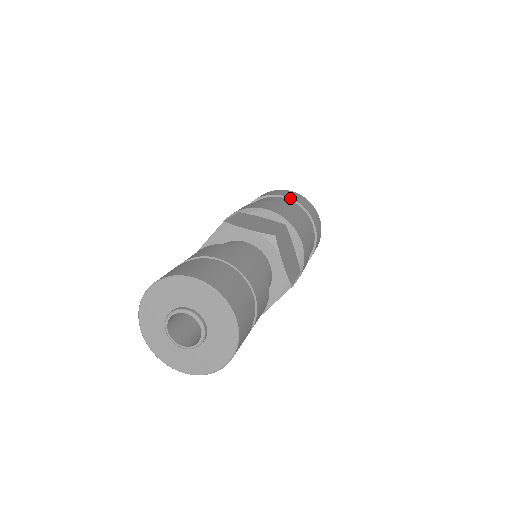
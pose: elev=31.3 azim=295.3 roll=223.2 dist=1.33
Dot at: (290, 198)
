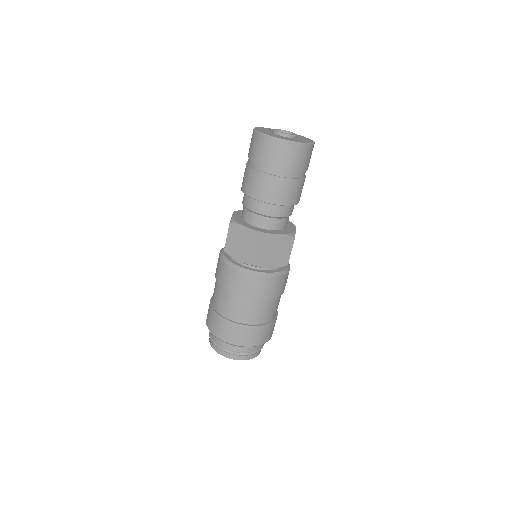
Dot at: occluded
